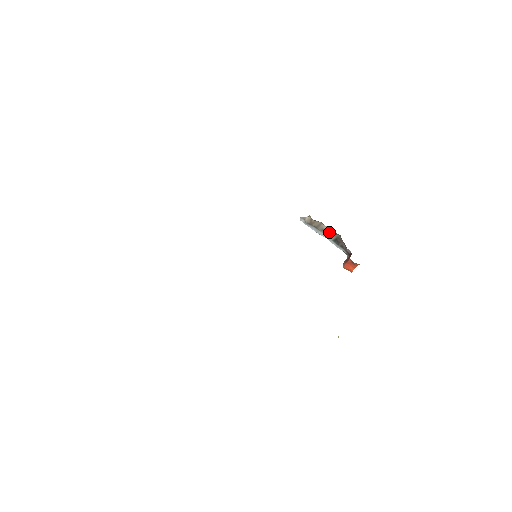
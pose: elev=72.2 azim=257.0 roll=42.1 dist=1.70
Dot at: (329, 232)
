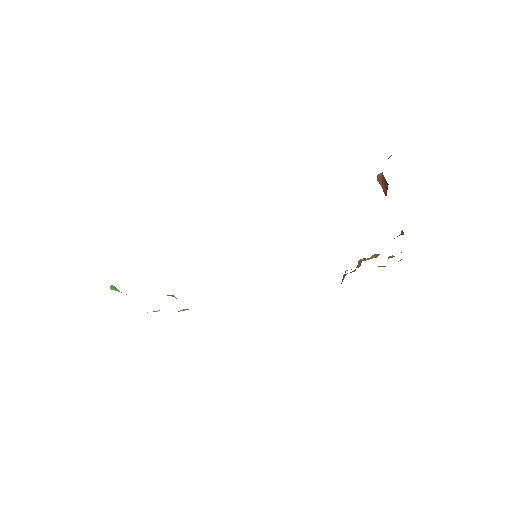
Dot at: occluded
